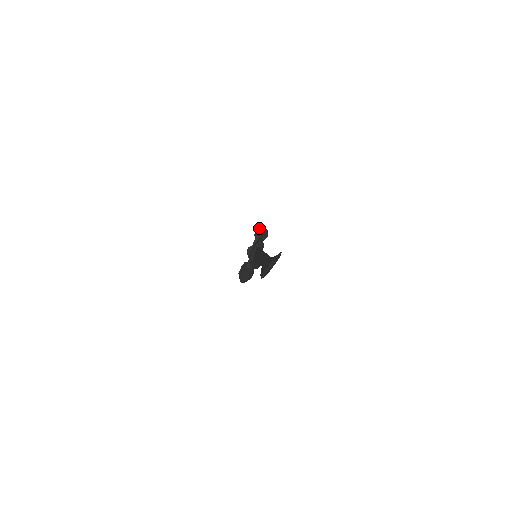
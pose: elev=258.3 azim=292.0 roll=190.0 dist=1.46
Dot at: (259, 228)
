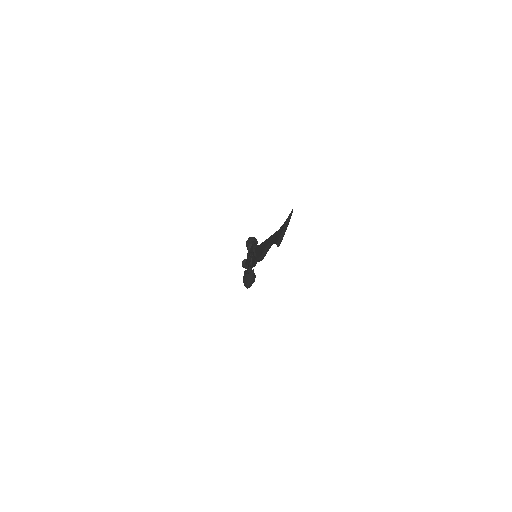
Dot at: (249, 238)
